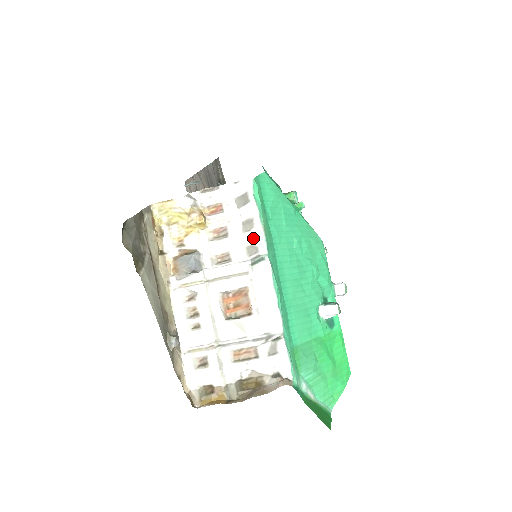
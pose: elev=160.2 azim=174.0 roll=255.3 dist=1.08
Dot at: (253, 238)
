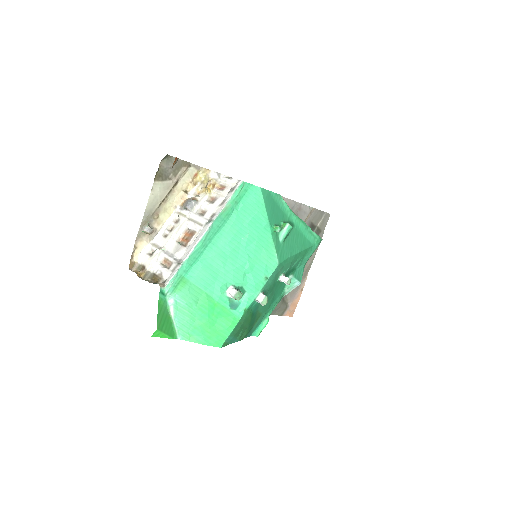
Dot at: (218, 210)
